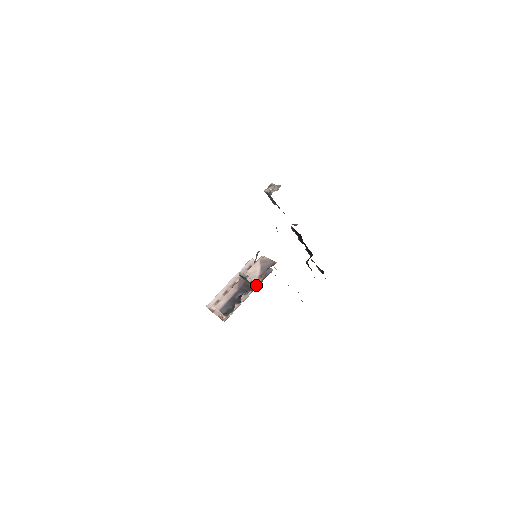
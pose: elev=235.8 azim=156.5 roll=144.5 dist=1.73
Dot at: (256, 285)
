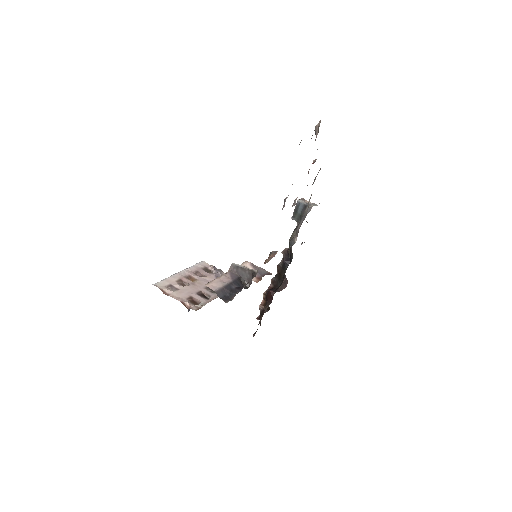
Dot at: occluded
